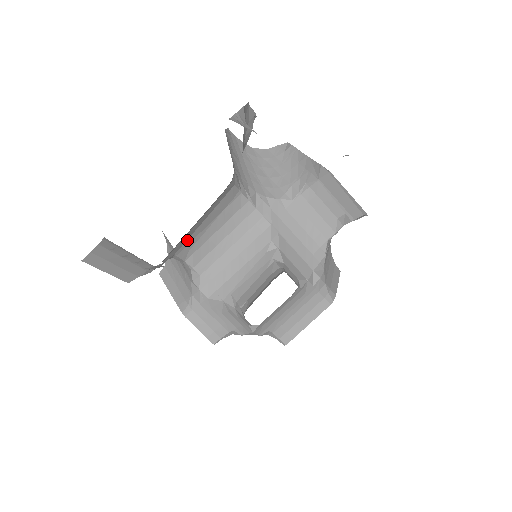
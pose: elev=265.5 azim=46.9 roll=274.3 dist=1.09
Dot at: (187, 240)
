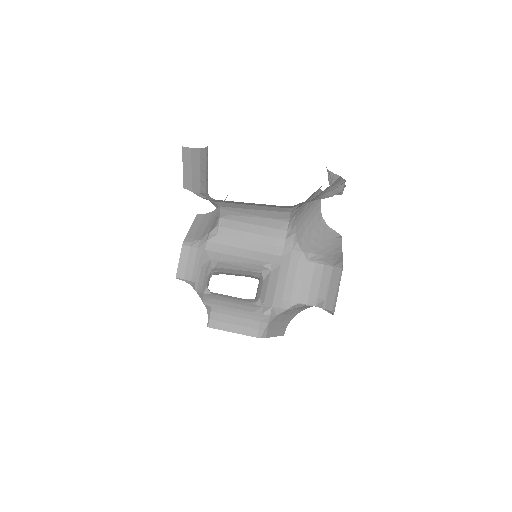
Dot at: (235, 208)
